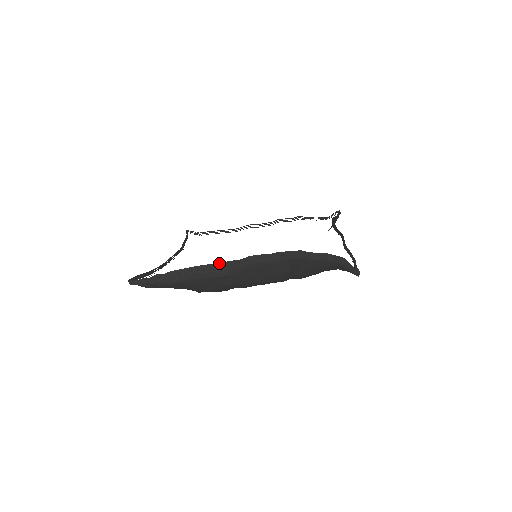
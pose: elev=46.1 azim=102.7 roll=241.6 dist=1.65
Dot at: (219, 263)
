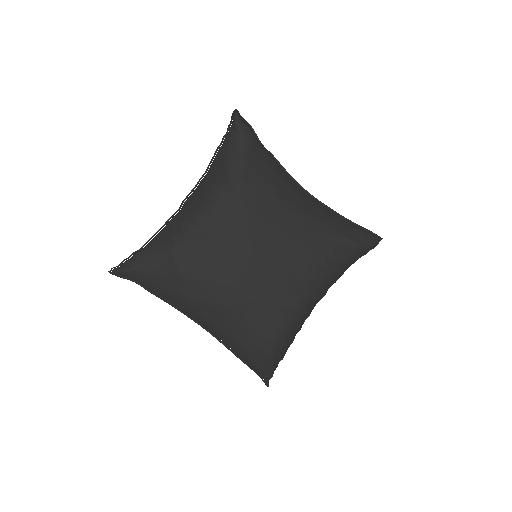
Dot at: occluded
